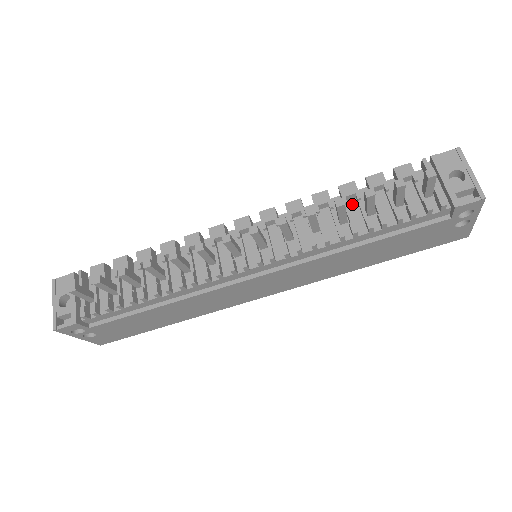
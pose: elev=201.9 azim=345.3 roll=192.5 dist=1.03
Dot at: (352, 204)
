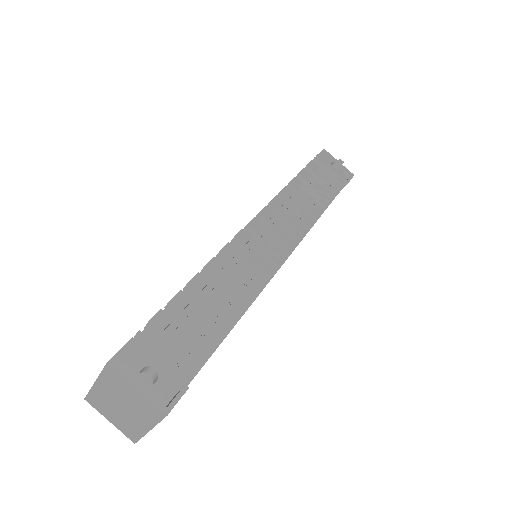
Dot at: (300, 194)
